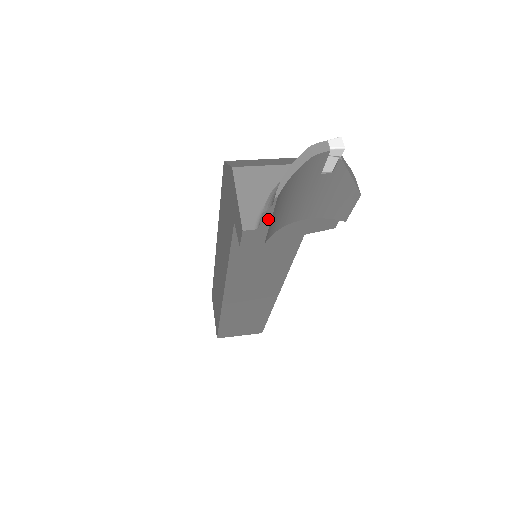
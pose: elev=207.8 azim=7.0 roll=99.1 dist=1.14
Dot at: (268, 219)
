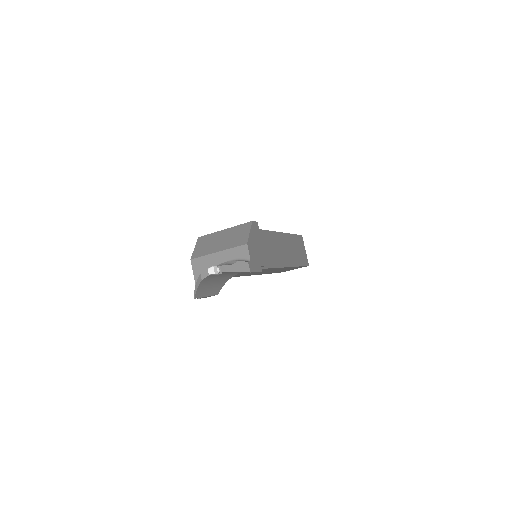
Dot at: occluded
